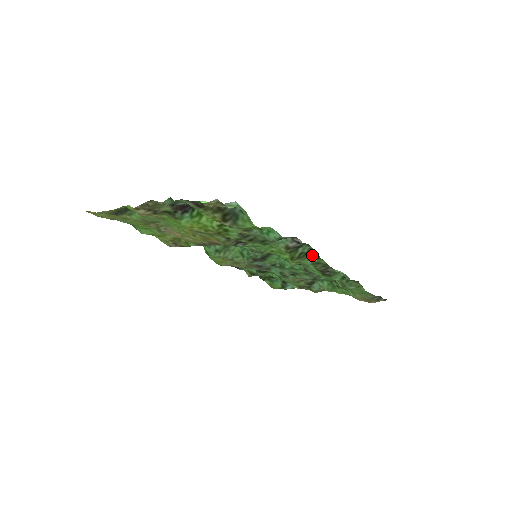
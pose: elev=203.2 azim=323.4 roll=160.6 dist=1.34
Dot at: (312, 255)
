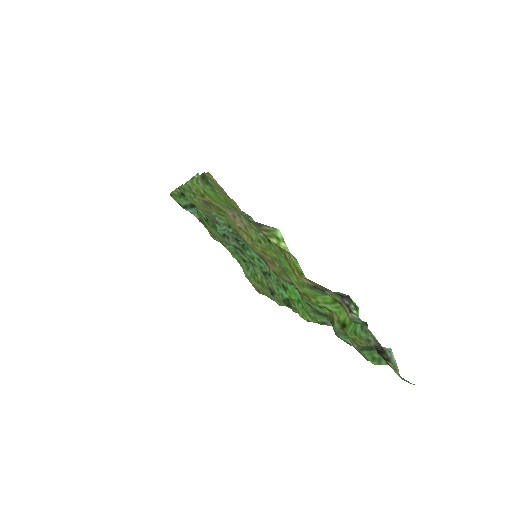
Dot at: occluded
